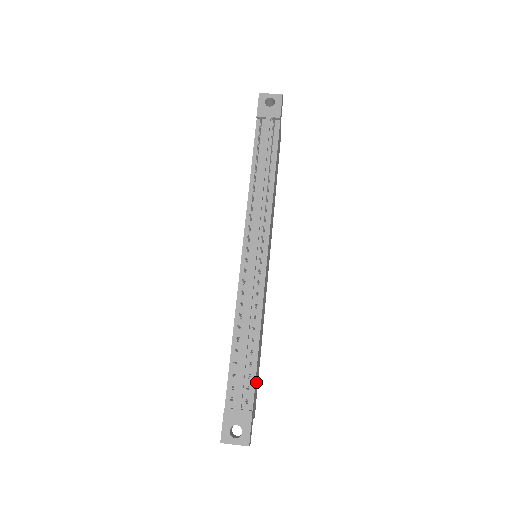
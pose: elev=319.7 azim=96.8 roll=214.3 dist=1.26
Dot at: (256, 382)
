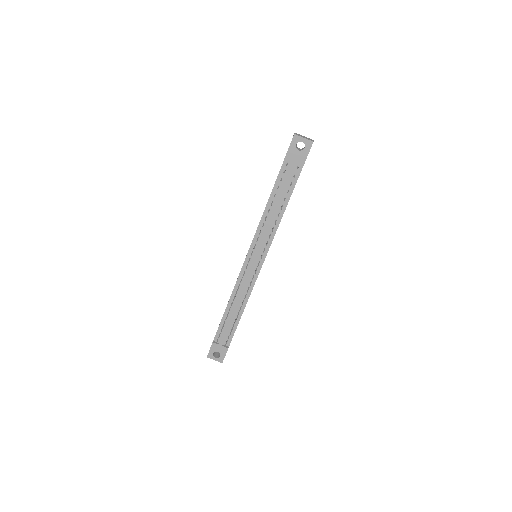
Dot at: occluded
